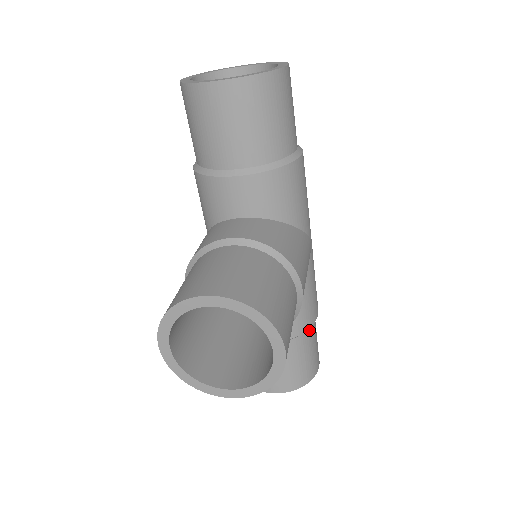
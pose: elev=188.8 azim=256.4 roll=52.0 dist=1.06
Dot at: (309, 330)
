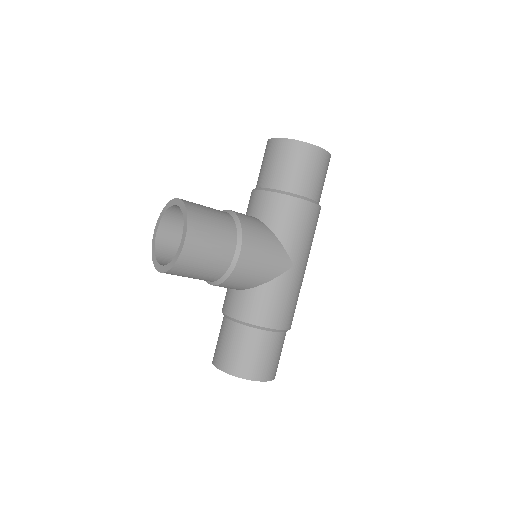
Dot at: (261, 332)
